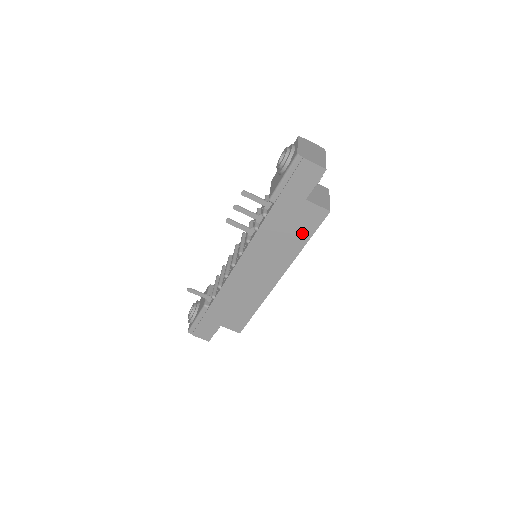
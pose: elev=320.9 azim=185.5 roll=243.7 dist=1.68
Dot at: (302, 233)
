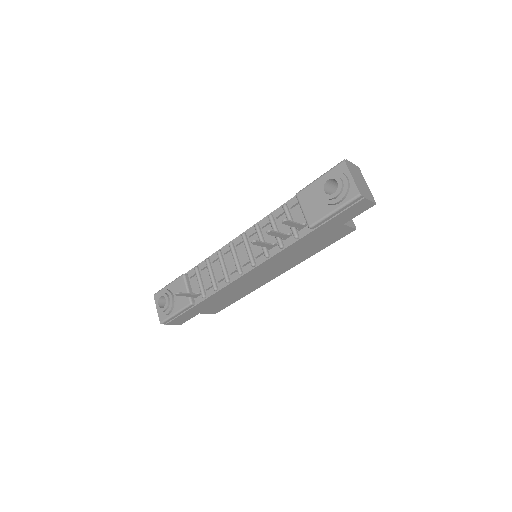
Dot at: (322, 245)
